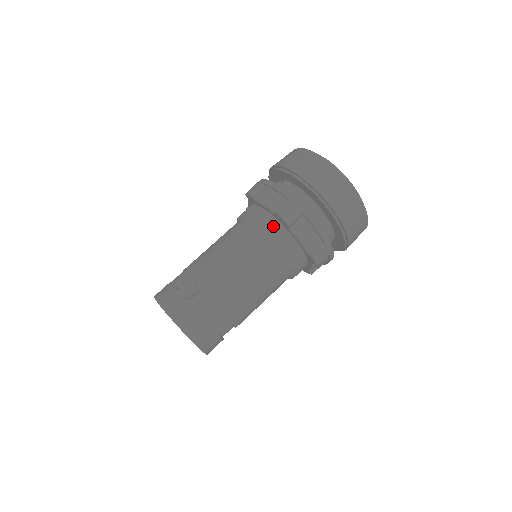
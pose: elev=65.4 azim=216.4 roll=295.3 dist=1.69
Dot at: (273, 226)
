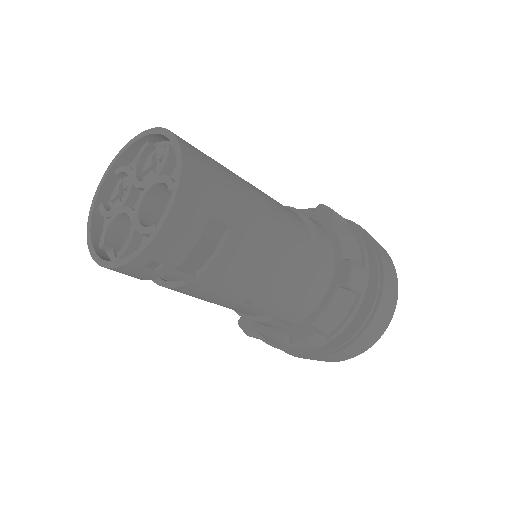
Dot at: occluded
